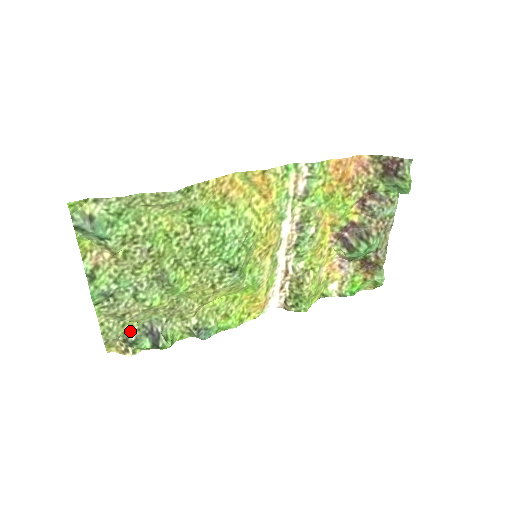
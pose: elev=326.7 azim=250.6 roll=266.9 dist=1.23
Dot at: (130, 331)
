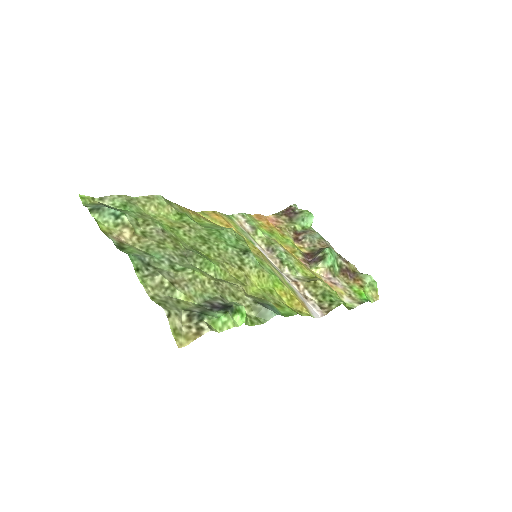
Dot at: (189, 308)
